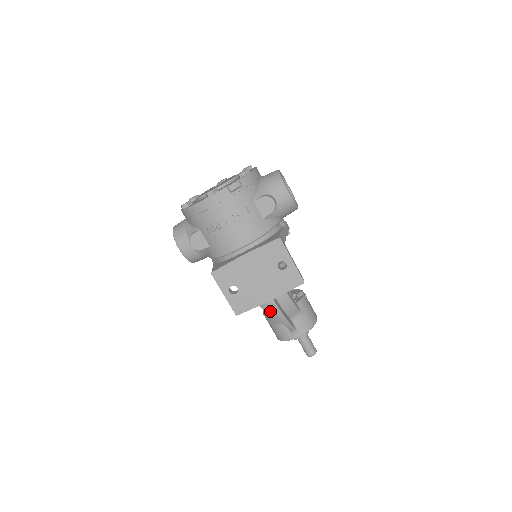
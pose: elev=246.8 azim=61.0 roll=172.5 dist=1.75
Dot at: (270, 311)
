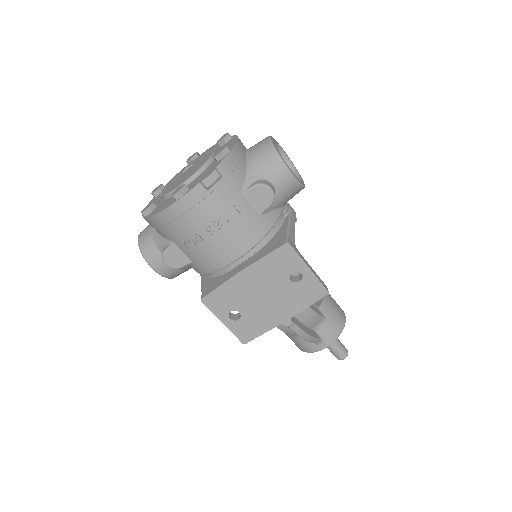
Dot at: (286, 328)
